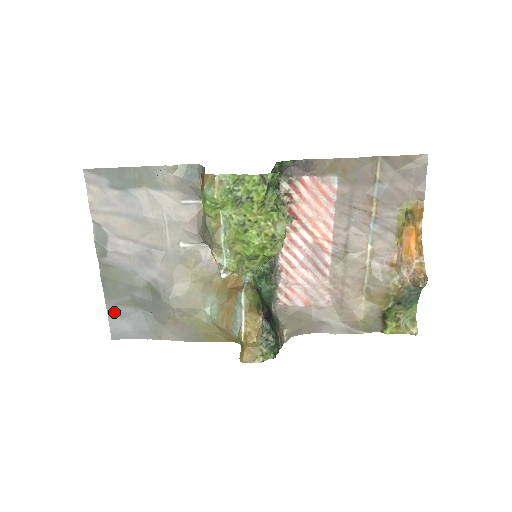
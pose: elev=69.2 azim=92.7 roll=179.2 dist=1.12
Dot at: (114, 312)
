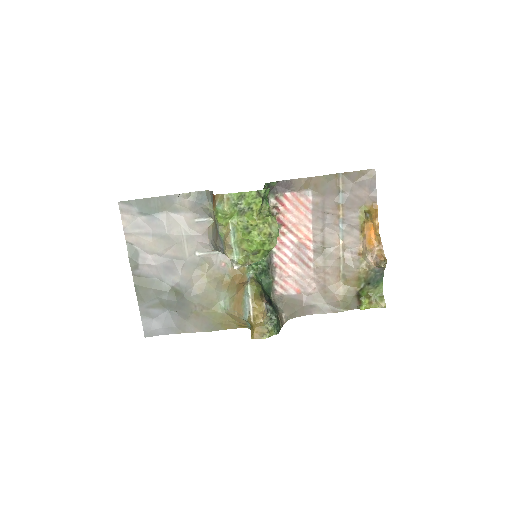
Dot at: (146, 314)
